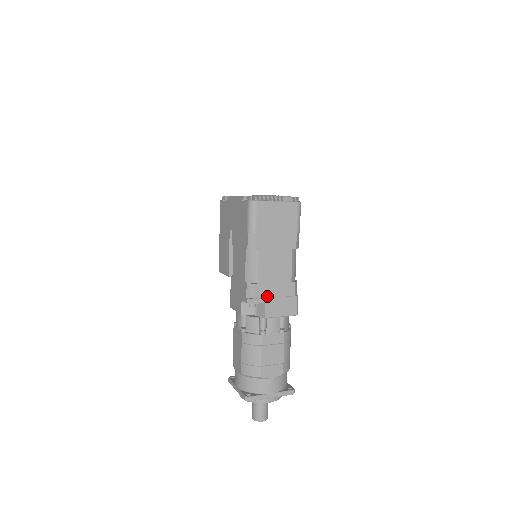
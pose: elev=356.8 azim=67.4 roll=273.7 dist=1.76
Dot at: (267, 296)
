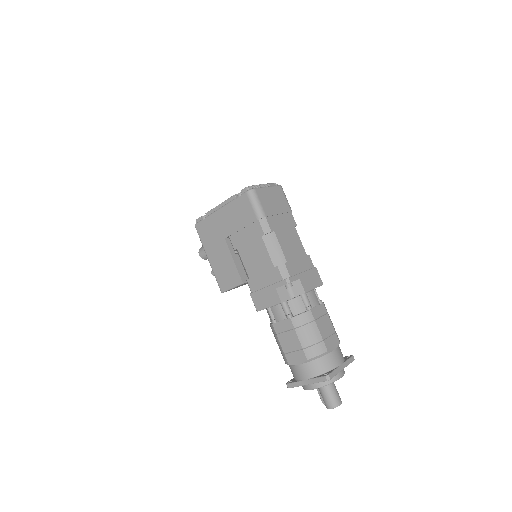
Dot at: (298, 272)
